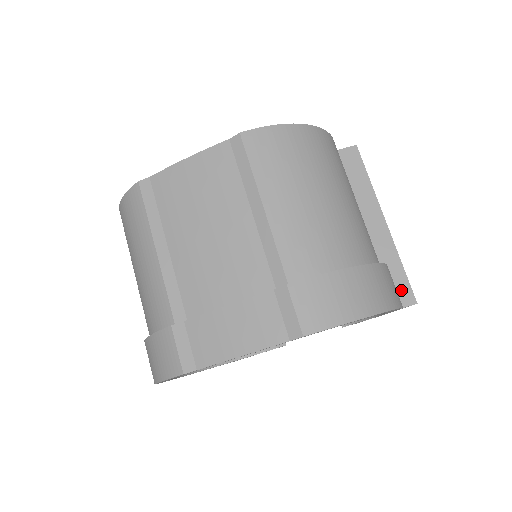
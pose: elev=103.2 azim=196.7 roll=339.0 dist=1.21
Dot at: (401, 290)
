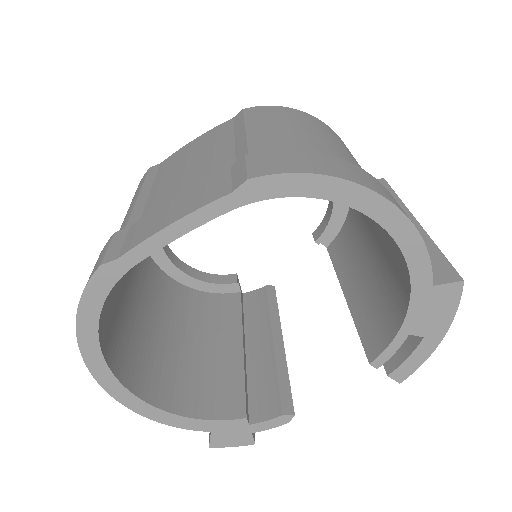
Dot at: (437, 269)
